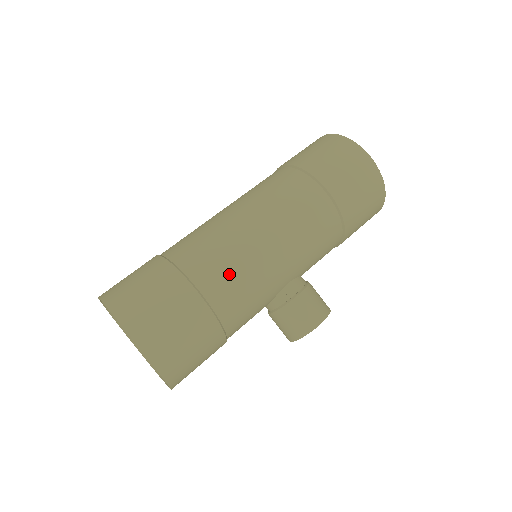
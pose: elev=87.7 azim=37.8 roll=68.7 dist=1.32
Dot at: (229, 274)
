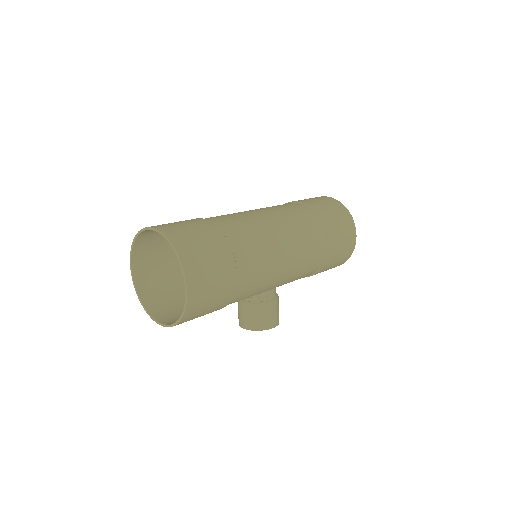
Dot at: (257, 268)
